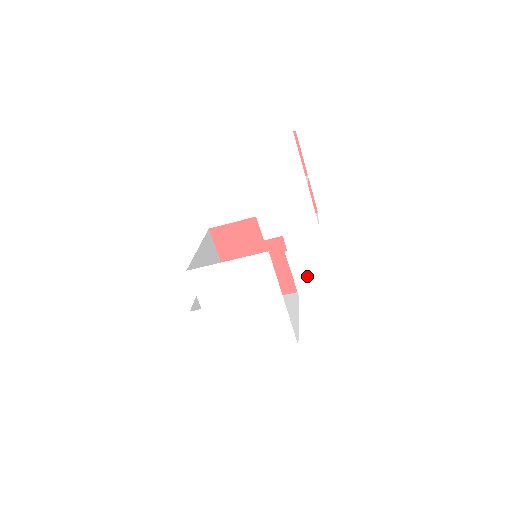
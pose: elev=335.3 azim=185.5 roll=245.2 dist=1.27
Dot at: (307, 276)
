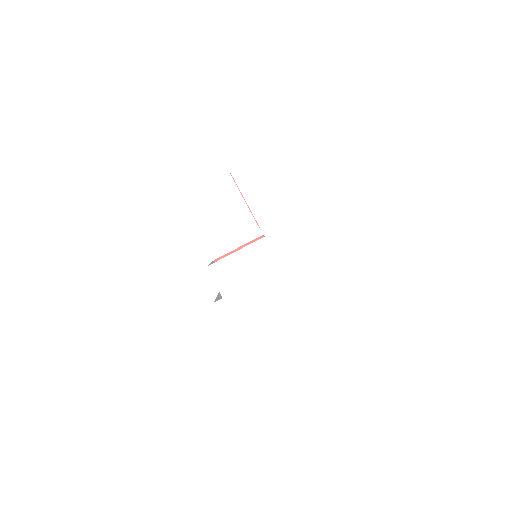
Dot at: (298, 250)
